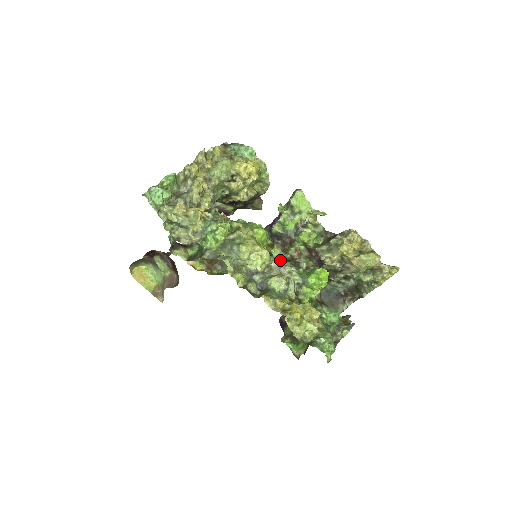
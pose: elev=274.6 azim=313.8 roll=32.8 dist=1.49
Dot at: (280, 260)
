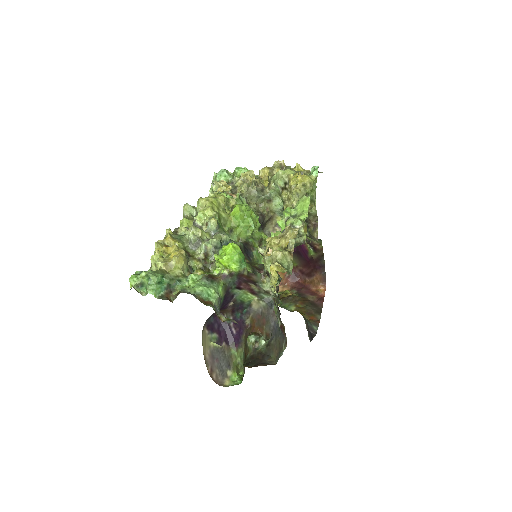
Dot at: (214, 221)
